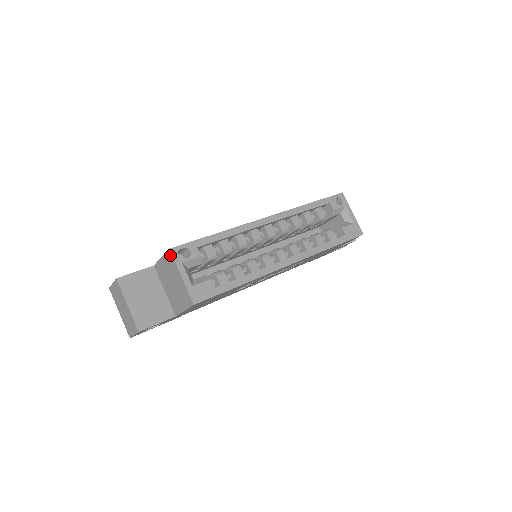
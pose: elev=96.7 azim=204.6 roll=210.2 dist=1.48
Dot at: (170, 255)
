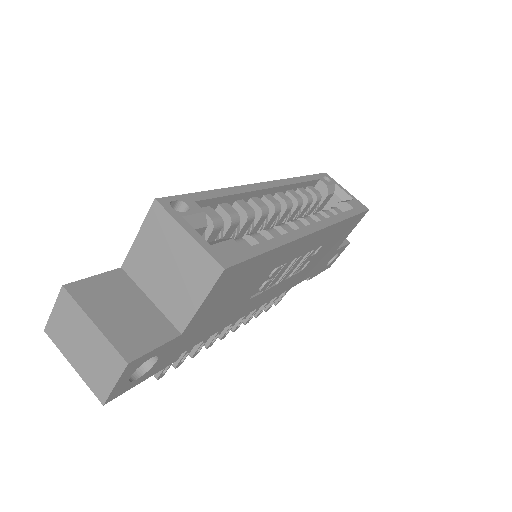
Dot at: (158, 210)
